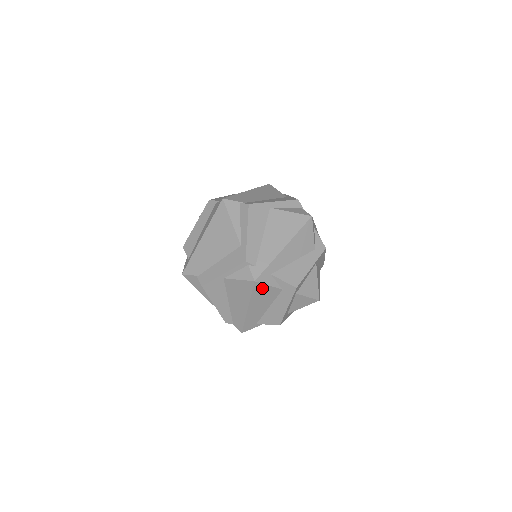
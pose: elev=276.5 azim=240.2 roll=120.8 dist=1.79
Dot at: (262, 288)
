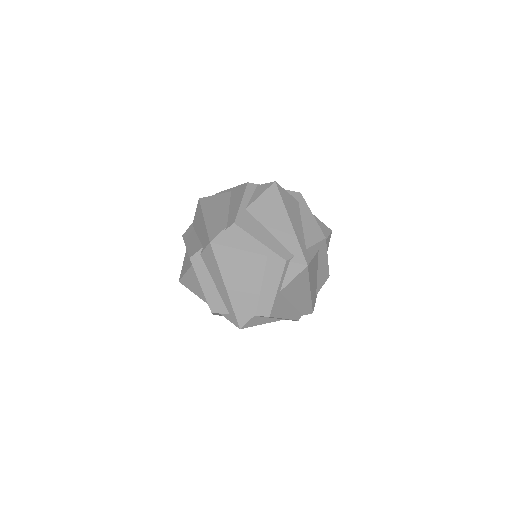
Dot at: (311, 265)
